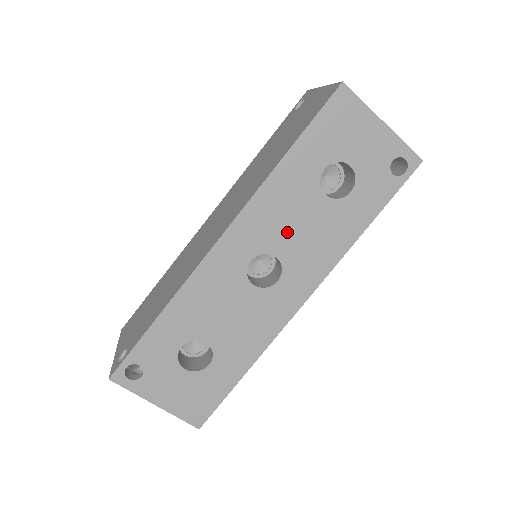
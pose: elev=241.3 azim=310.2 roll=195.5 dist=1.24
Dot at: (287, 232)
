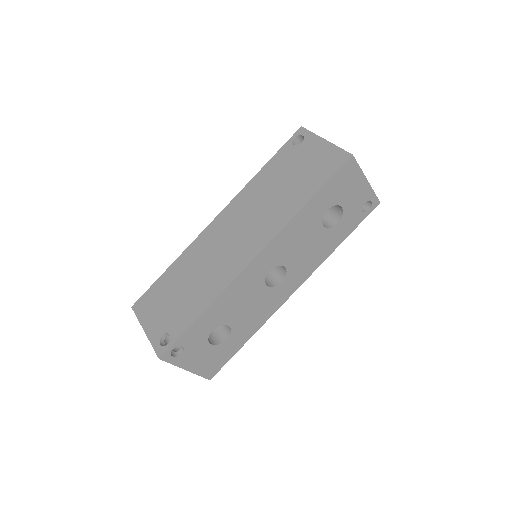
Dot at: (295, 251)
